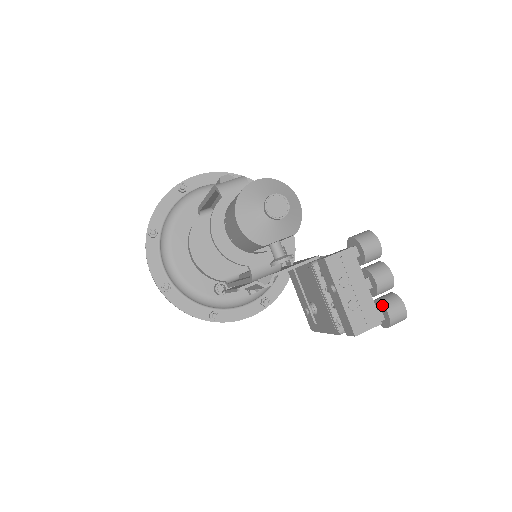
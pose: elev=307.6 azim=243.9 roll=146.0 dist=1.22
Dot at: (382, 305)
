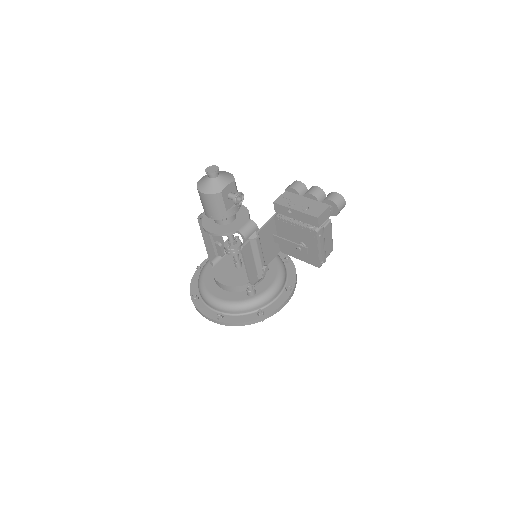
Dot at: (324, 201)
